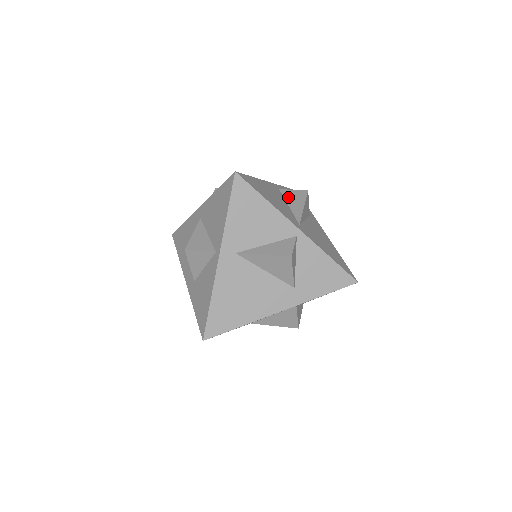
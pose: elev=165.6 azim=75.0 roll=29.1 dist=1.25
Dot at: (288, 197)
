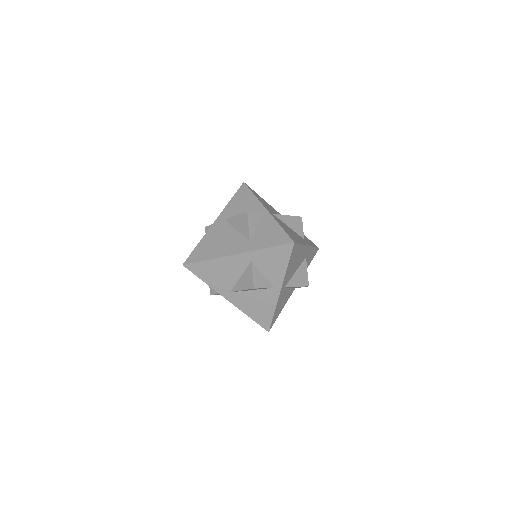
Dot at: occluded
